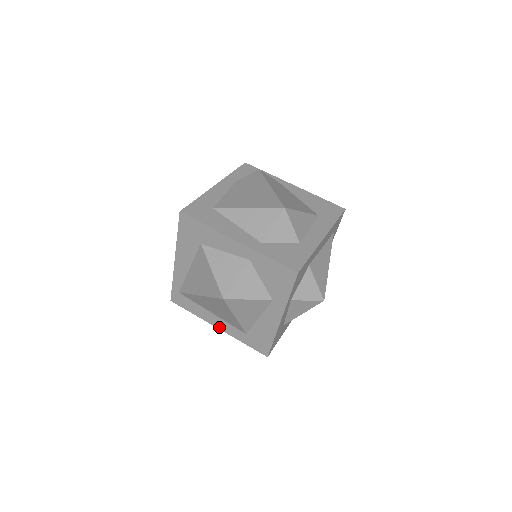
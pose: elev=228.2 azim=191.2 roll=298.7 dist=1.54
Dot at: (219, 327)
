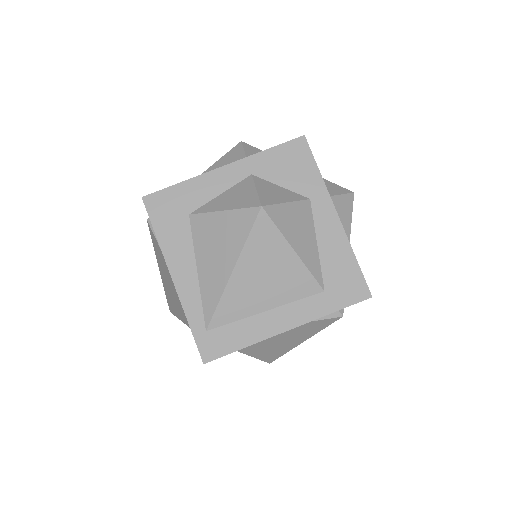
Dot at: (289, 326)
